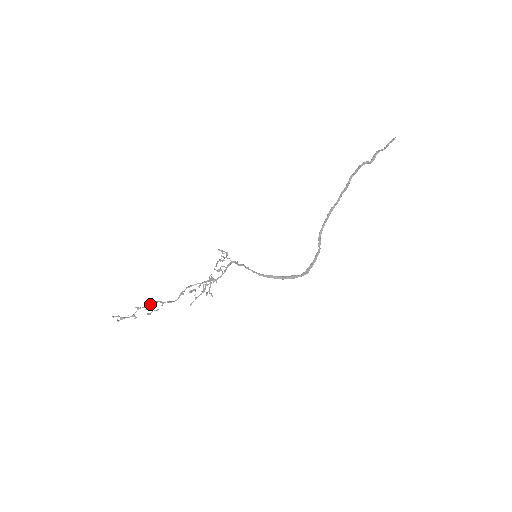
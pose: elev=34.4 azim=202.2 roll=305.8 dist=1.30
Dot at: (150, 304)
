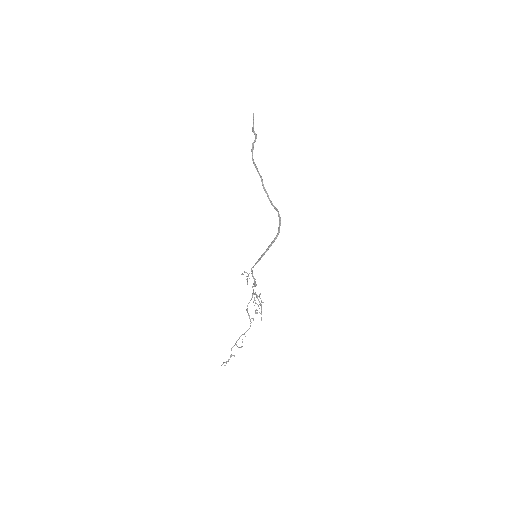
Dot at: (236, 341)
